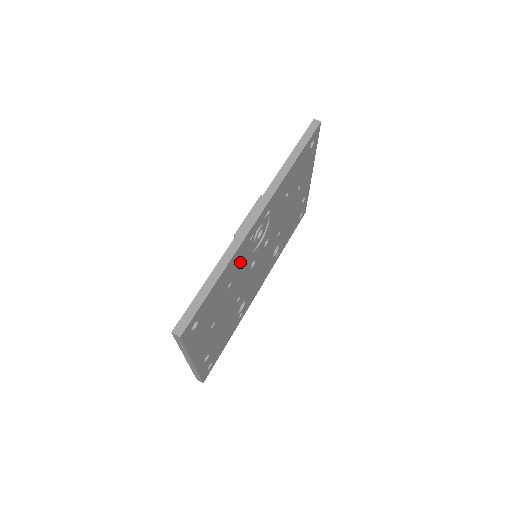
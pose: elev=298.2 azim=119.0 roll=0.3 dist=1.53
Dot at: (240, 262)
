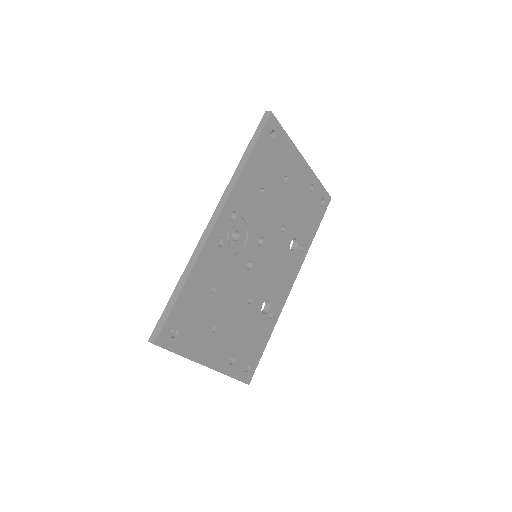
Dot at: (217, 266)
